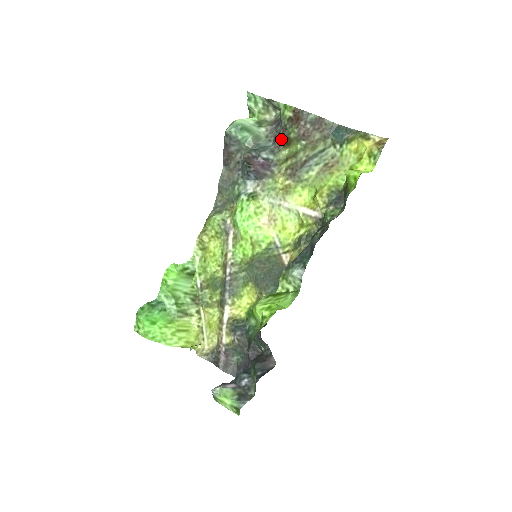
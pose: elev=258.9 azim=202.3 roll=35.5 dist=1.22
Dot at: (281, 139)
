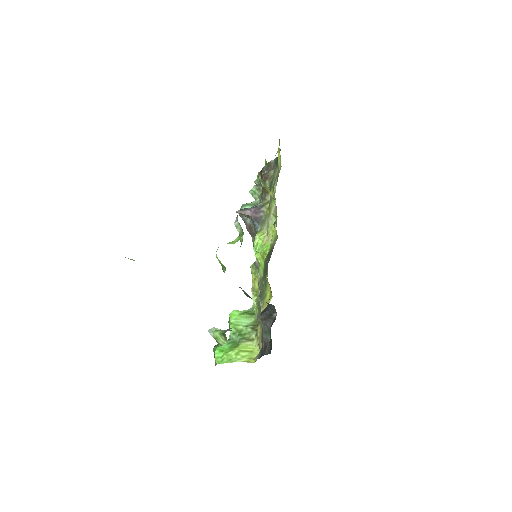
Dot at: (263, 193)
